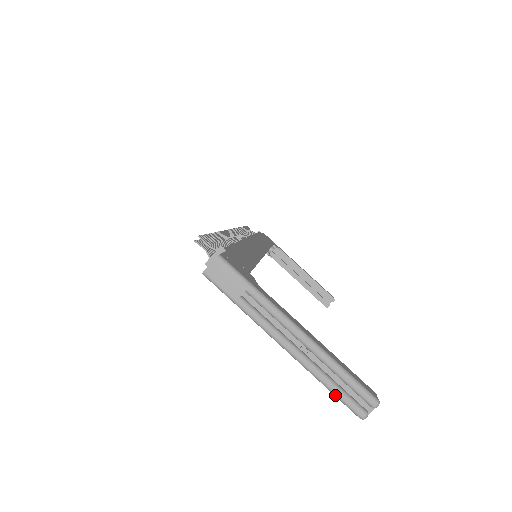
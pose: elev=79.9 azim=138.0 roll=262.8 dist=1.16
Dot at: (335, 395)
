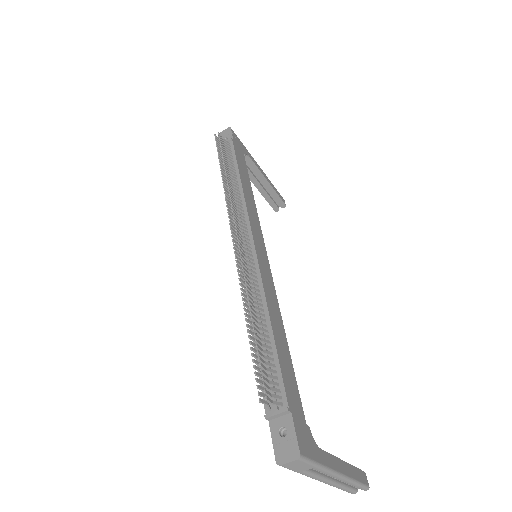
Dot at: occluded
